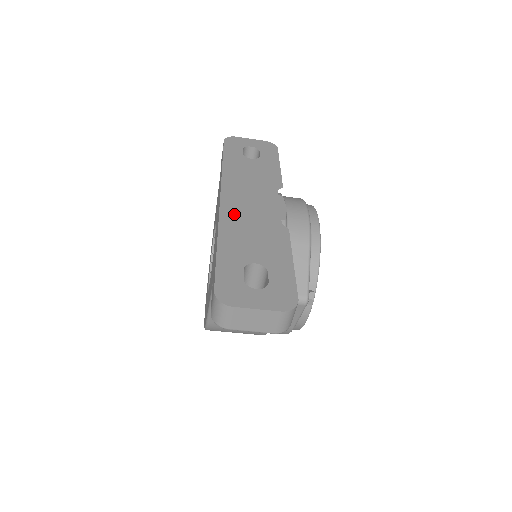
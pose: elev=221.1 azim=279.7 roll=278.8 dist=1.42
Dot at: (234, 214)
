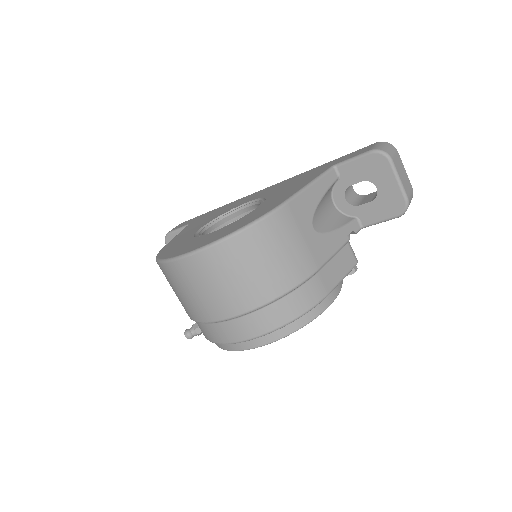
Dot at: occluded
